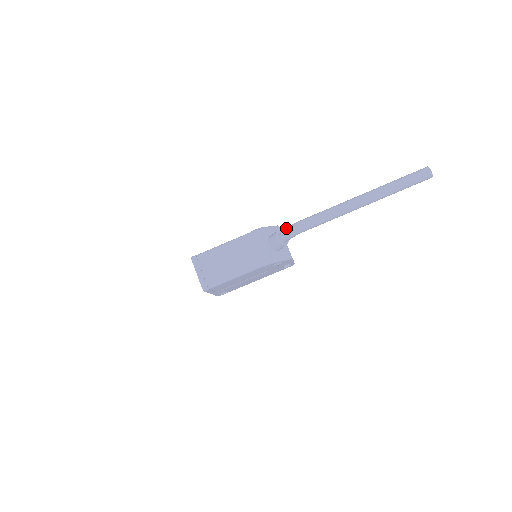
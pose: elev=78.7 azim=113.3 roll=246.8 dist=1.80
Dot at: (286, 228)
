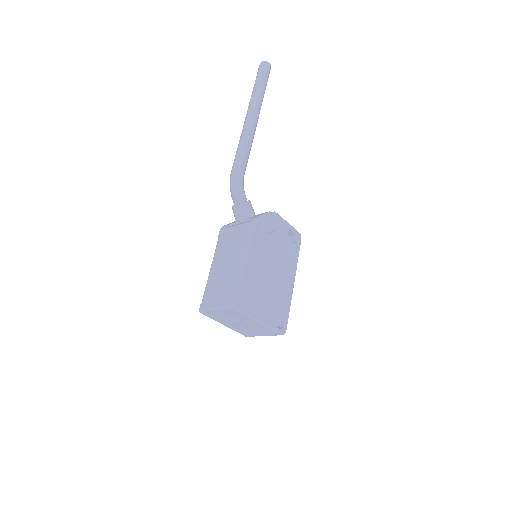
Dot at: (230, 191)
